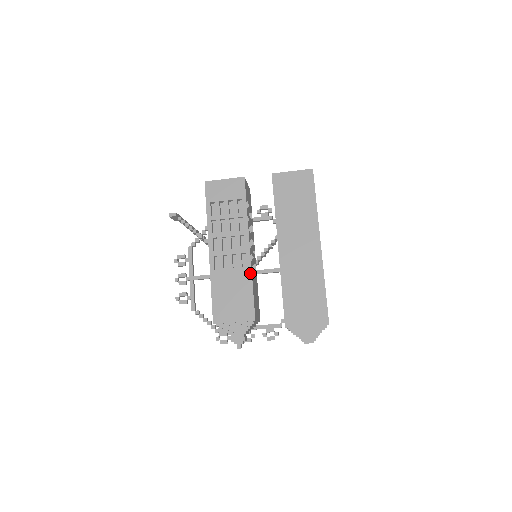
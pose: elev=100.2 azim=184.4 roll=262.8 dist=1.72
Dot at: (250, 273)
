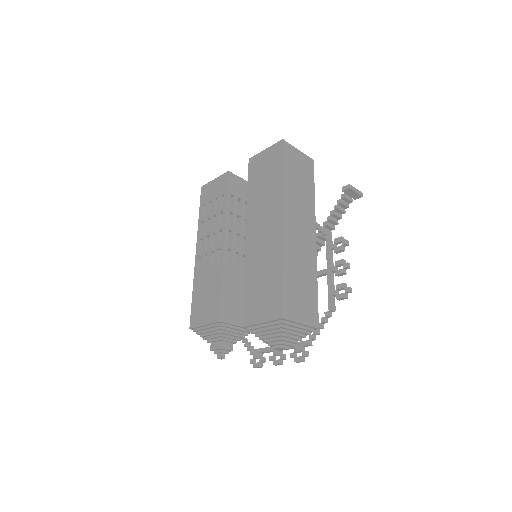
Dot at: (221, 269)
